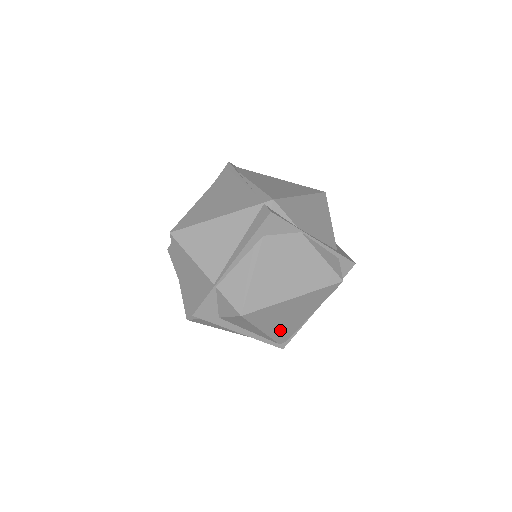
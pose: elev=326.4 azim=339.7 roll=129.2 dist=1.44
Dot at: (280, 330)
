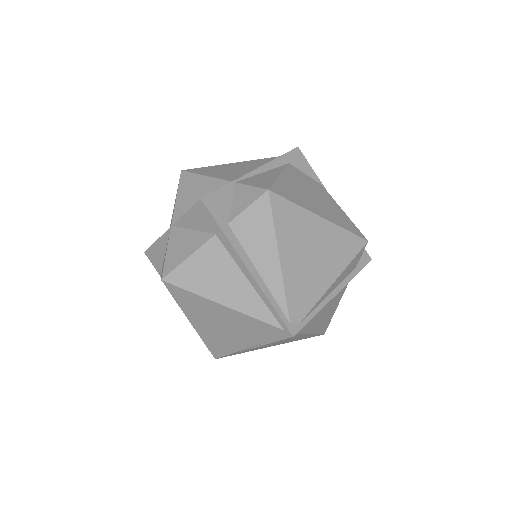
Dot at: (297, 281)
